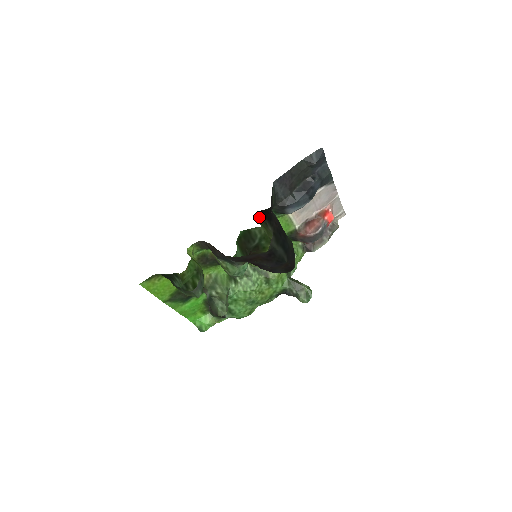
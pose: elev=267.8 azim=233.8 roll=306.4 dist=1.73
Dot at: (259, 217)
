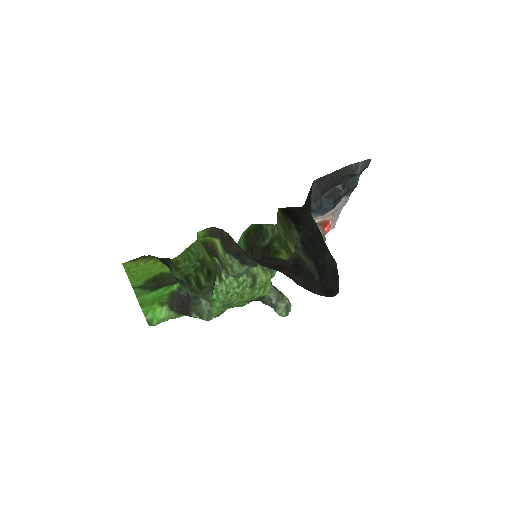
Dot at: (282, 215)
